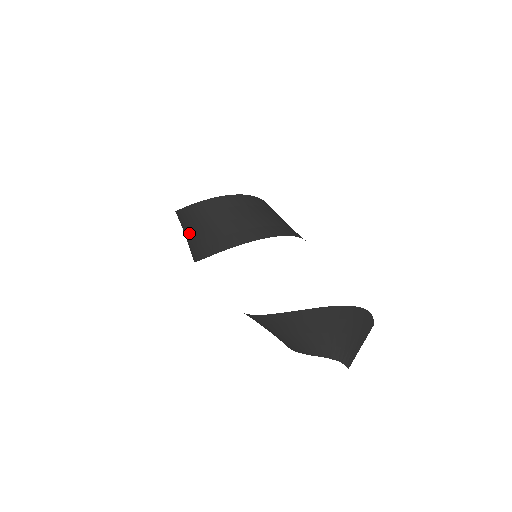
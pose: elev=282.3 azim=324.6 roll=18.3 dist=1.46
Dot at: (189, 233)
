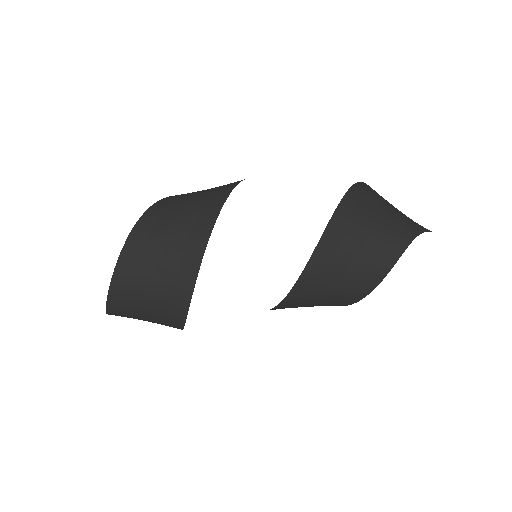
Dot at: (169, 231)
